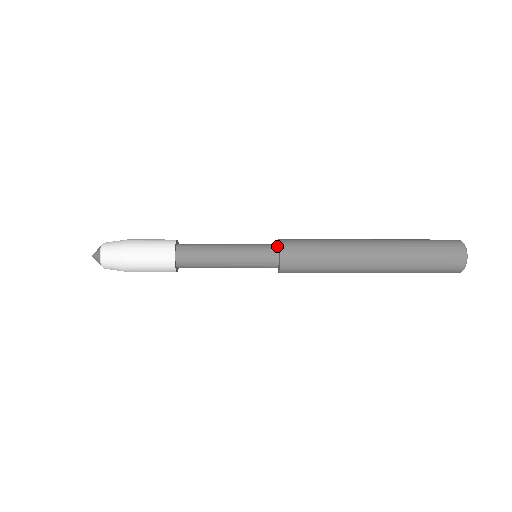
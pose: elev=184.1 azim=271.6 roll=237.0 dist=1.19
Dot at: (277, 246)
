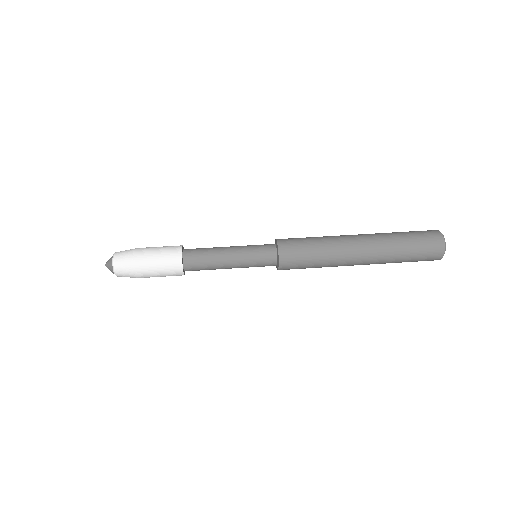
Dot at: (275, 249)
